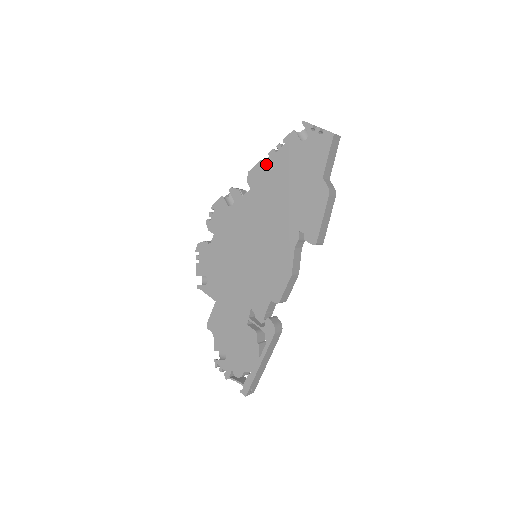
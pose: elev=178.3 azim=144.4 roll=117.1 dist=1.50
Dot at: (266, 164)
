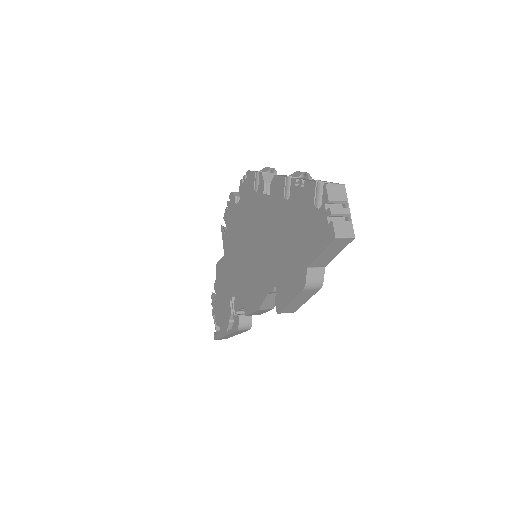
Dot at: occluded
